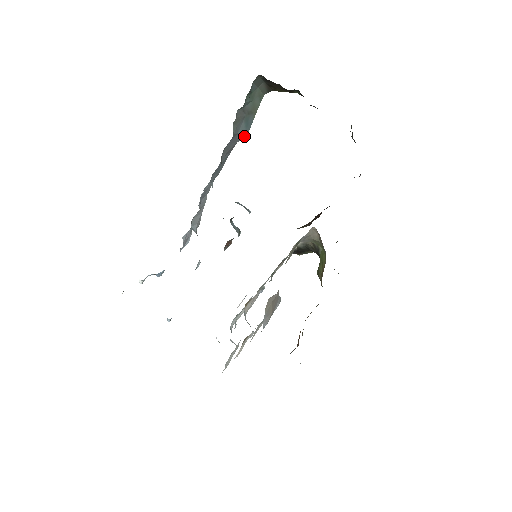
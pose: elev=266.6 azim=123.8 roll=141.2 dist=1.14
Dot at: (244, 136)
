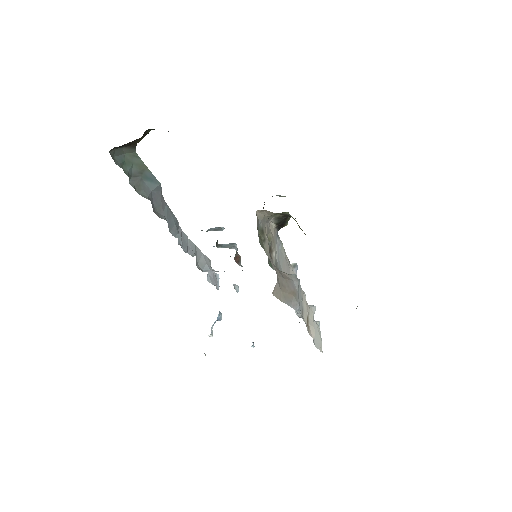
Dot at: (159, 187)
